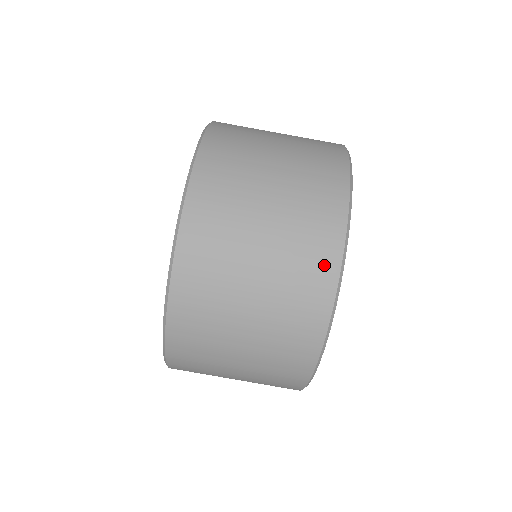
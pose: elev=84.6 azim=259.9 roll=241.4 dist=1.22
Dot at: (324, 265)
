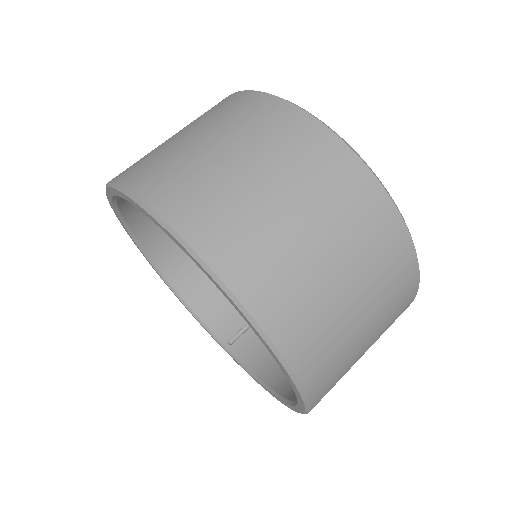
Dot at: (225, 101)
